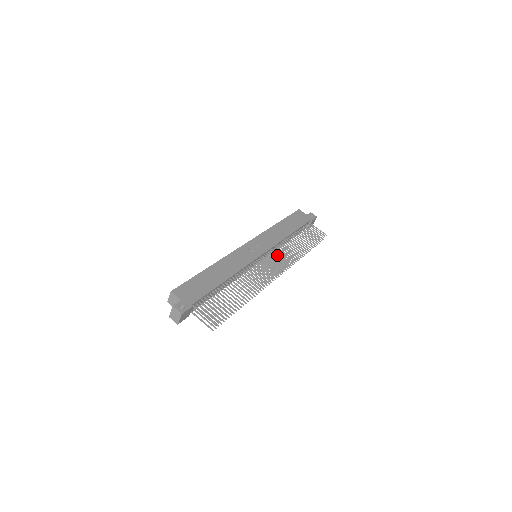
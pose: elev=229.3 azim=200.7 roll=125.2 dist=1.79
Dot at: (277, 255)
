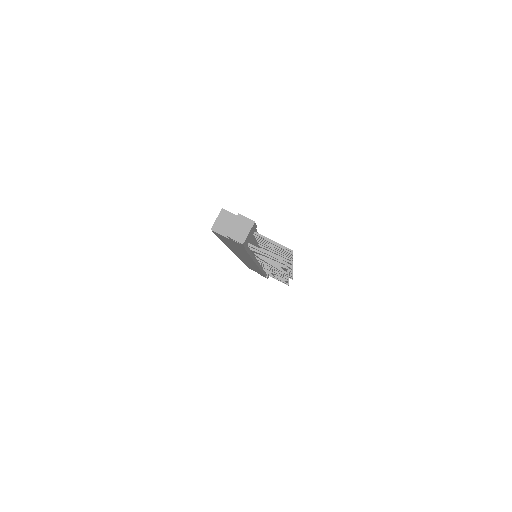
Dot at: occluded
